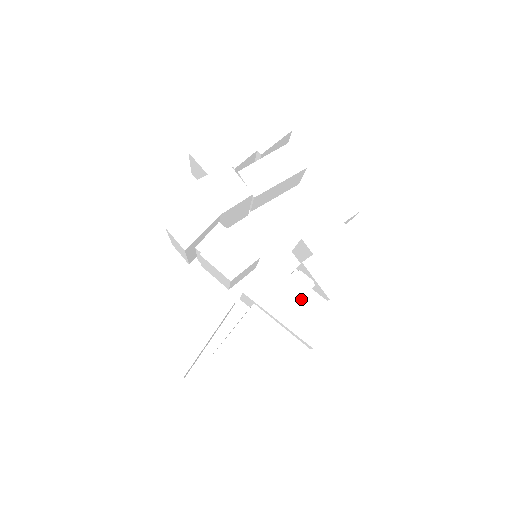
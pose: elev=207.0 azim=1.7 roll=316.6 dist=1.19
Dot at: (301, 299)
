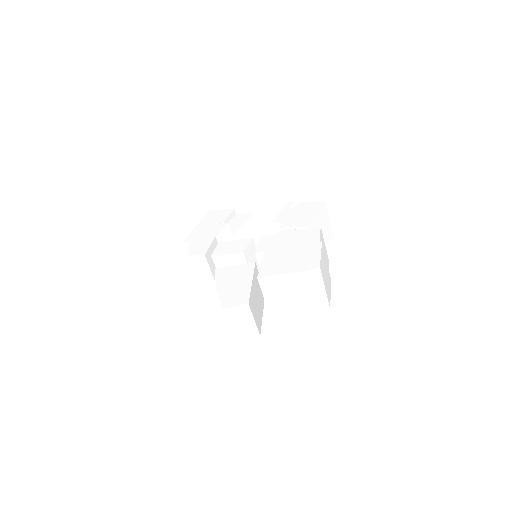
Dot at: (292, 236)
